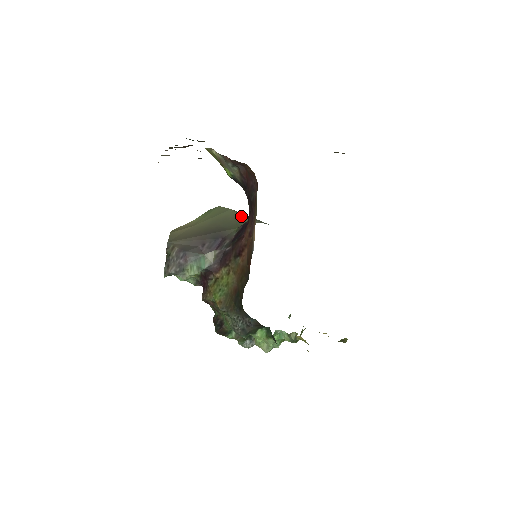
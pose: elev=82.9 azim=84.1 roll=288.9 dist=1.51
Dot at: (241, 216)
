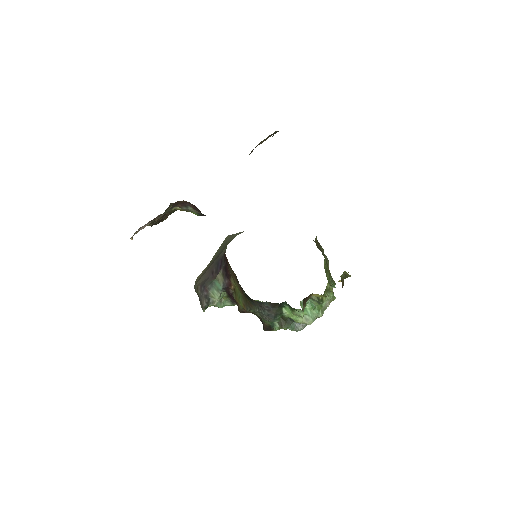
Dot at: (232, 236)
